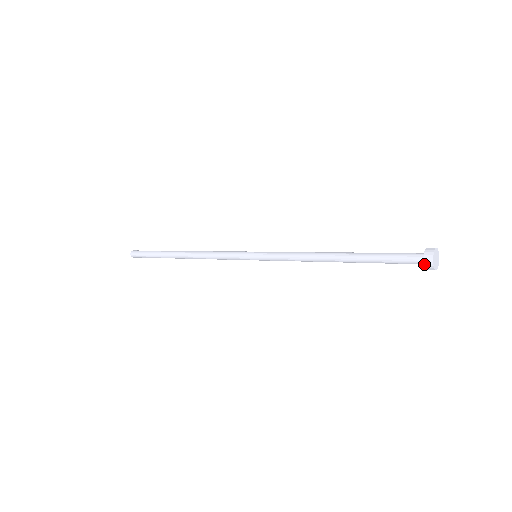
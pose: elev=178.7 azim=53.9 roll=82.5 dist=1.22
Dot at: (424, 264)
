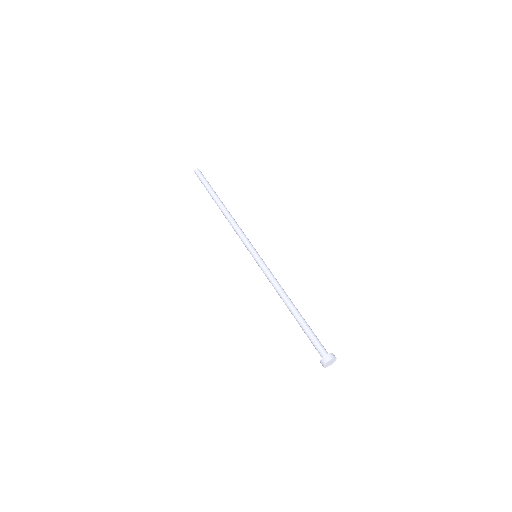
Dot at: (321, 360)
